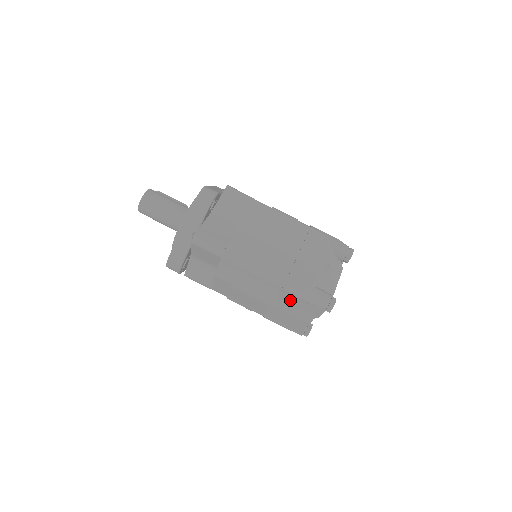
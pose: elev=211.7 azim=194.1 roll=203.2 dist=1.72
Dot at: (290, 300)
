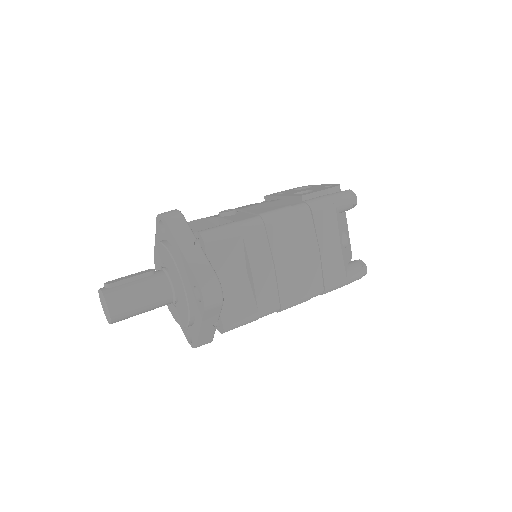
Dot at: occluded
